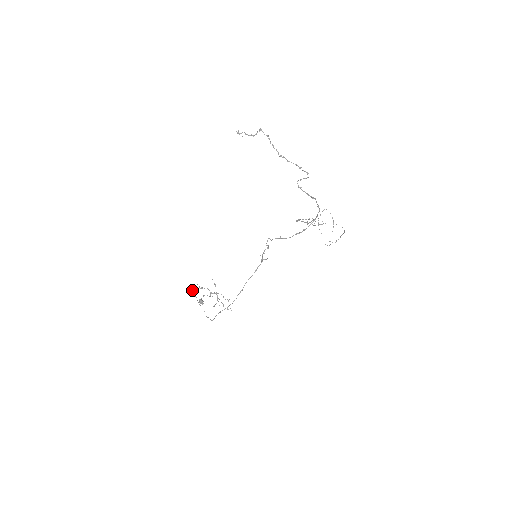
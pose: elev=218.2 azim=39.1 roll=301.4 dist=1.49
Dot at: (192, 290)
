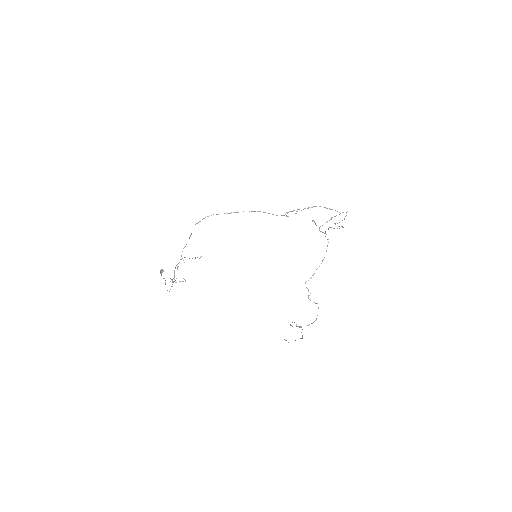
Dot at: occluded
